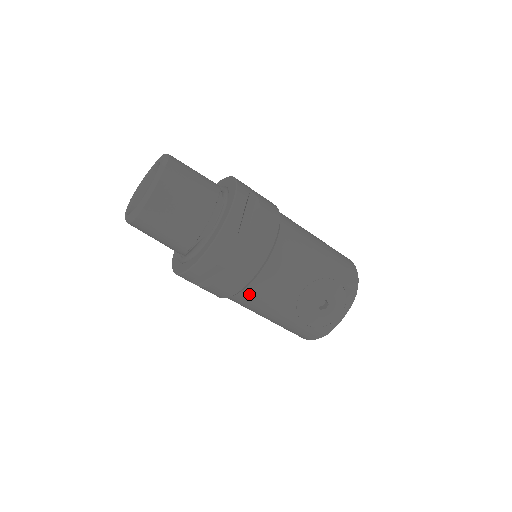
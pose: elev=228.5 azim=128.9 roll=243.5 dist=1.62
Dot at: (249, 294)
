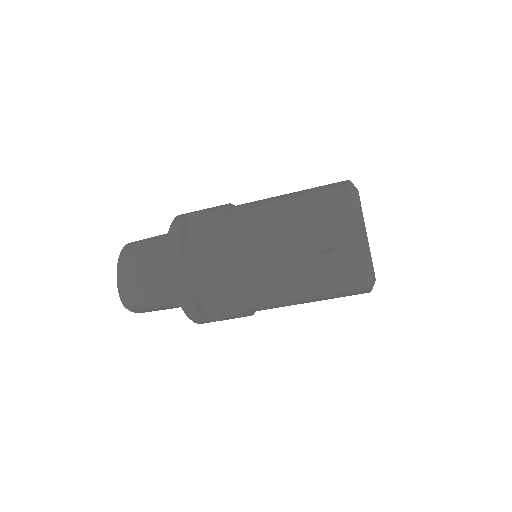
Dot at: (249, 294)
